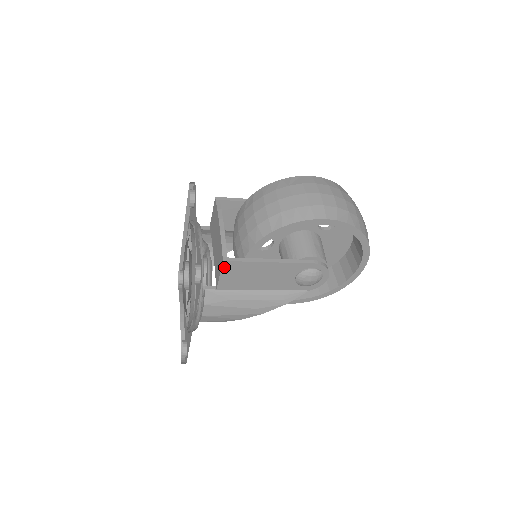
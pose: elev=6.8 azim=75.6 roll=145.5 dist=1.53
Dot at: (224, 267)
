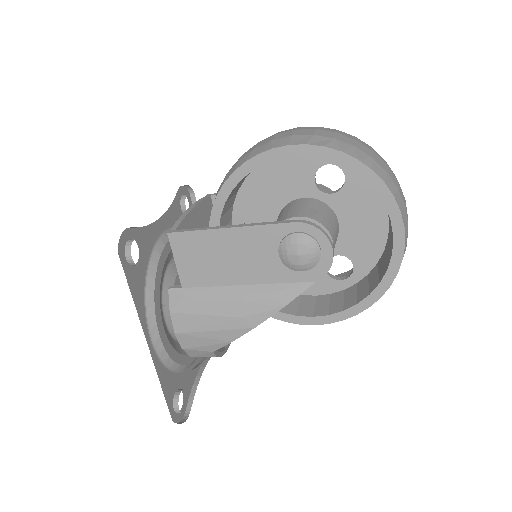
Dot at: (173, 244)
